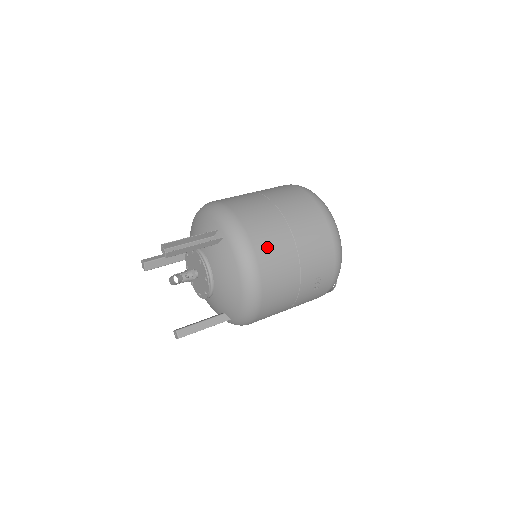
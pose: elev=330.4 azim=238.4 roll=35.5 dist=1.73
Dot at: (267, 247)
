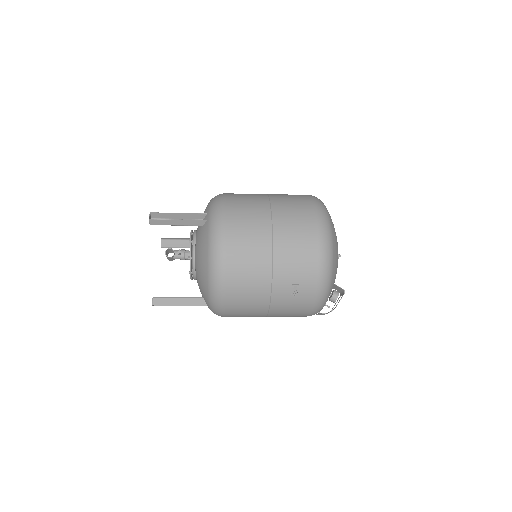
Dot at: (240, 236)
